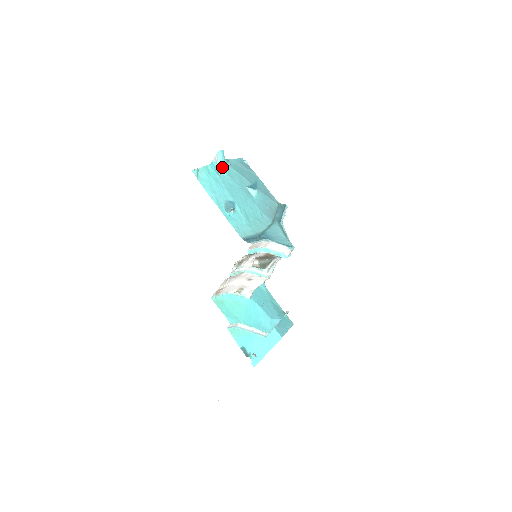
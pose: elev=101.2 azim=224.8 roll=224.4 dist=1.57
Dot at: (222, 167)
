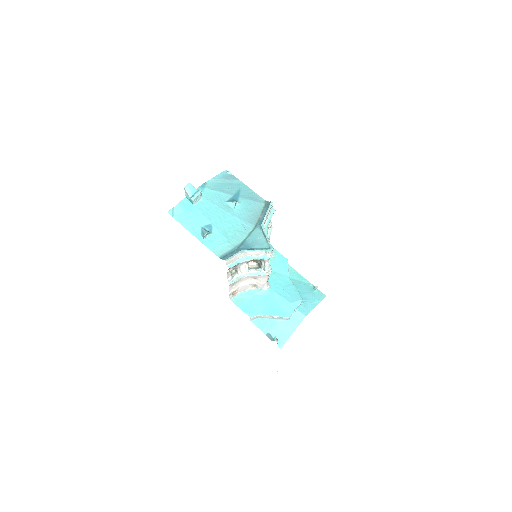
Dot at: (192, 199)
